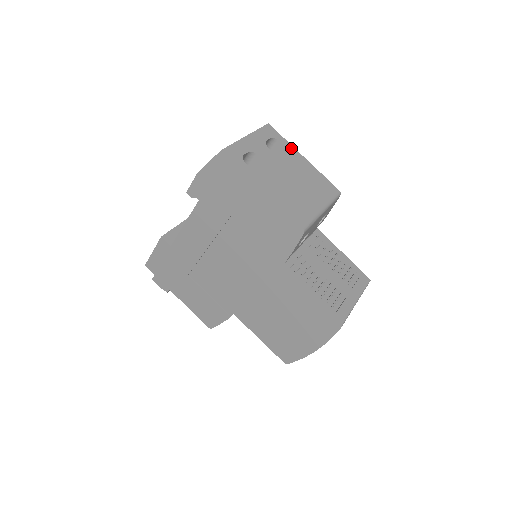
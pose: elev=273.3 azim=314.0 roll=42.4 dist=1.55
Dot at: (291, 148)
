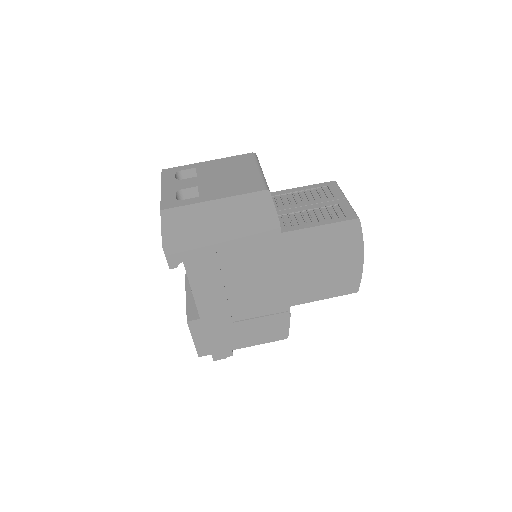
Dot at: (194, 165)
